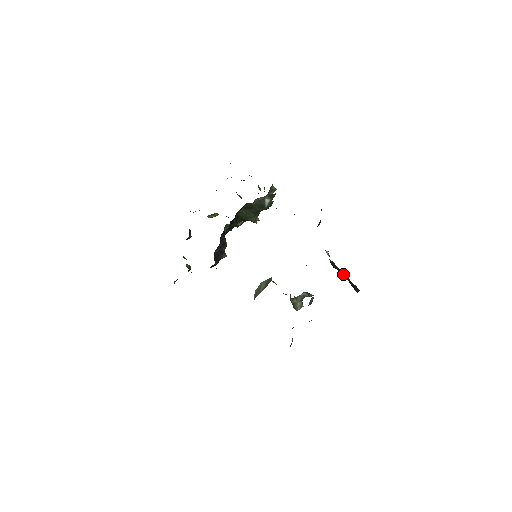
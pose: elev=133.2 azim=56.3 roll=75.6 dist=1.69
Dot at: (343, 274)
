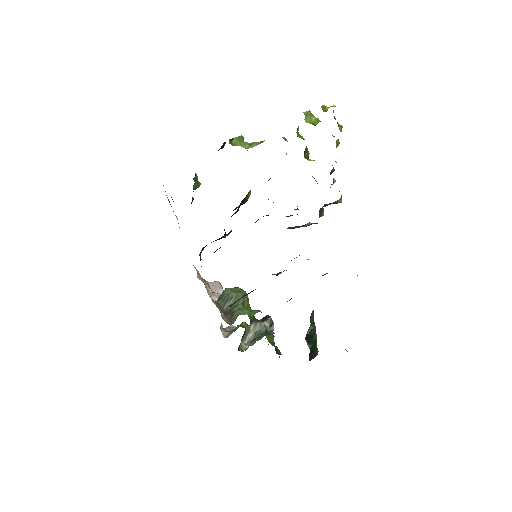
Dot at: (310, 345)
